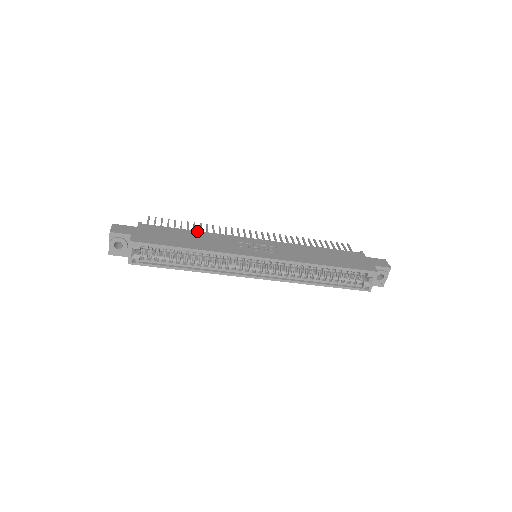
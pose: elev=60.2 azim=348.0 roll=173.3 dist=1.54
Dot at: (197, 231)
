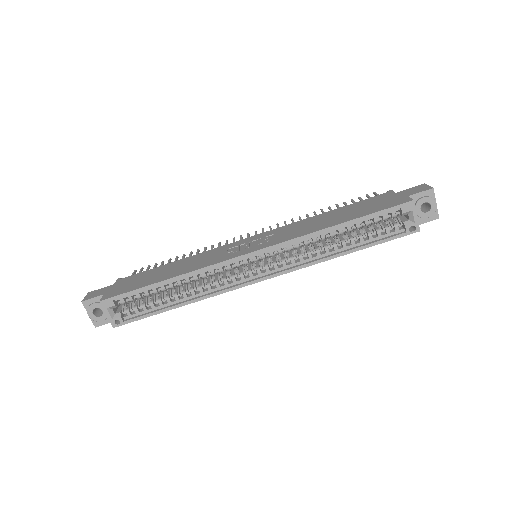
Dot at: (180, 260)
